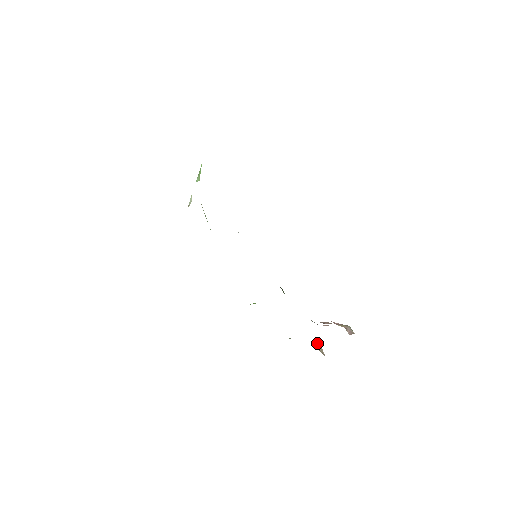
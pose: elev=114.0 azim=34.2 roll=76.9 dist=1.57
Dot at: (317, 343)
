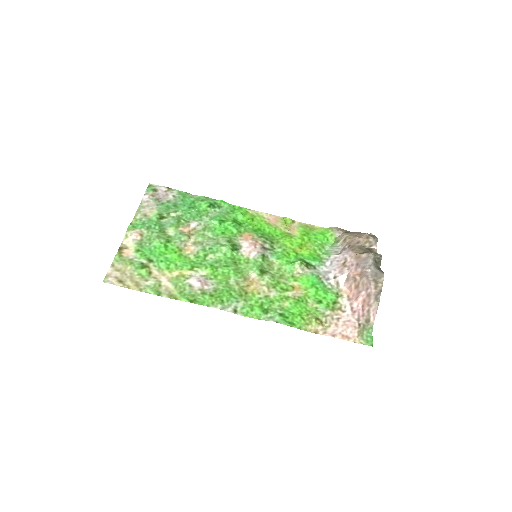
Dot at: (359, 245)
